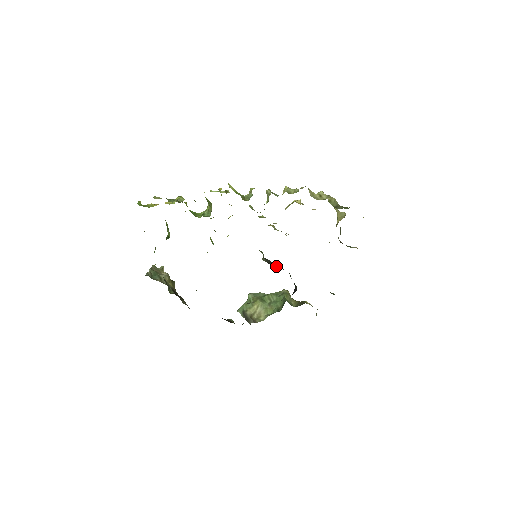
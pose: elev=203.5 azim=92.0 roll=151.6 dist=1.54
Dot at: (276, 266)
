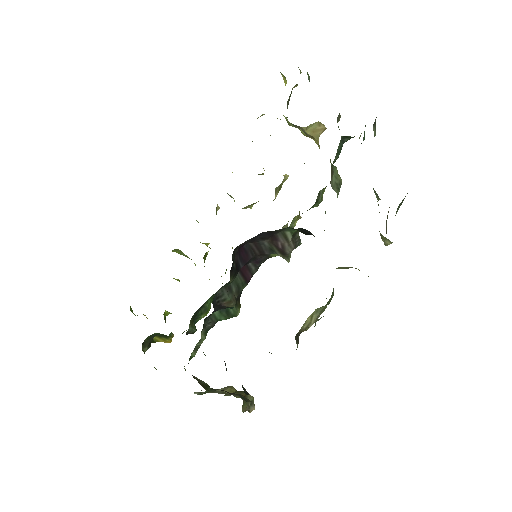
Dot at: (283, 243)
